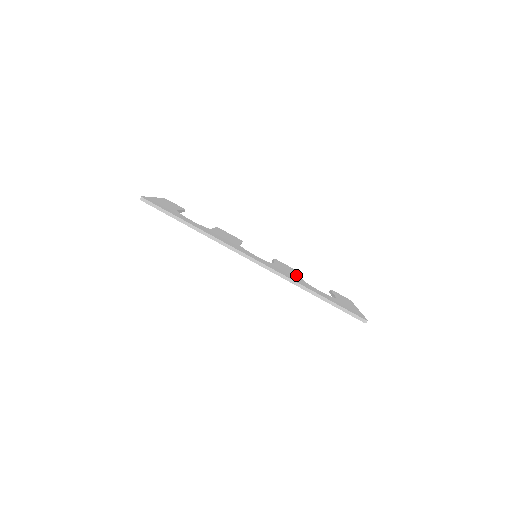
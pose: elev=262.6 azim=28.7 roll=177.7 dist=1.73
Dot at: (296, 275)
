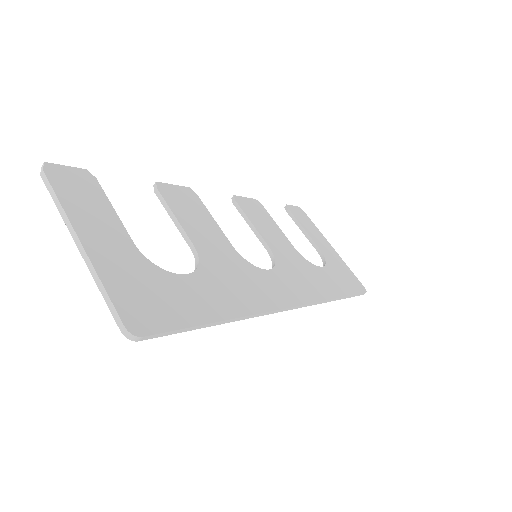
Dot at: (288, 245)
